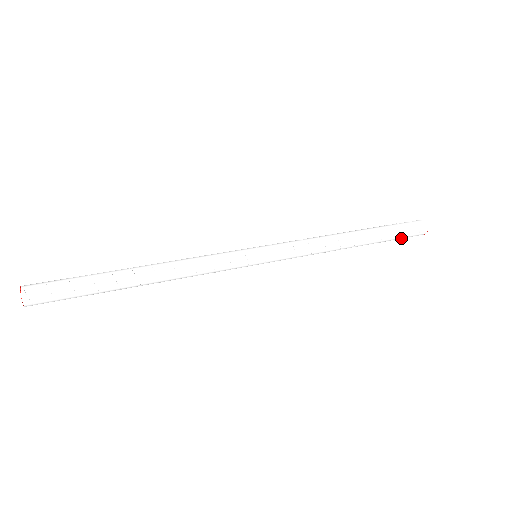
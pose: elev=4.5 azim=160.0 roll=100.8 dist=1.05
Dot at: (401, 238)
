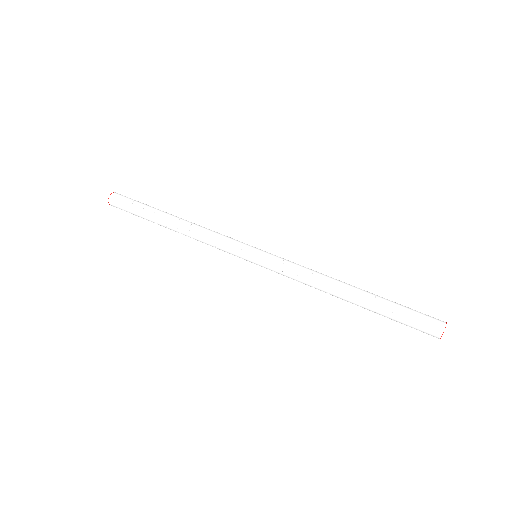
Dot at: occluded
